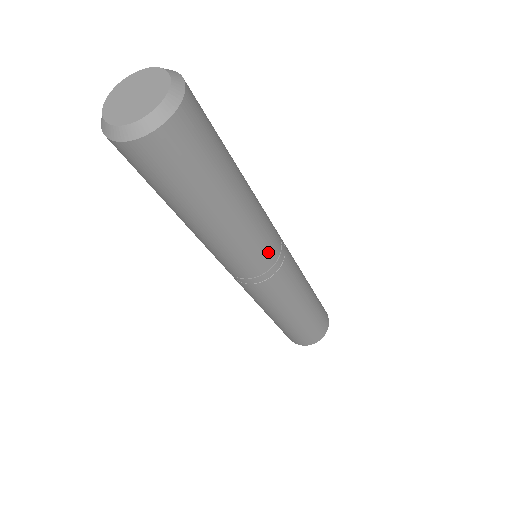
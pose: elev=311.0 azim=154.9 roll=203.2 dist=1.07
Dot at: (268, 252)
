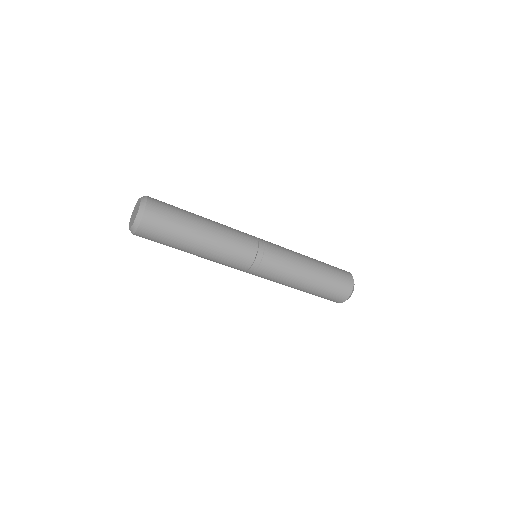
Dot at: (245, 253)
